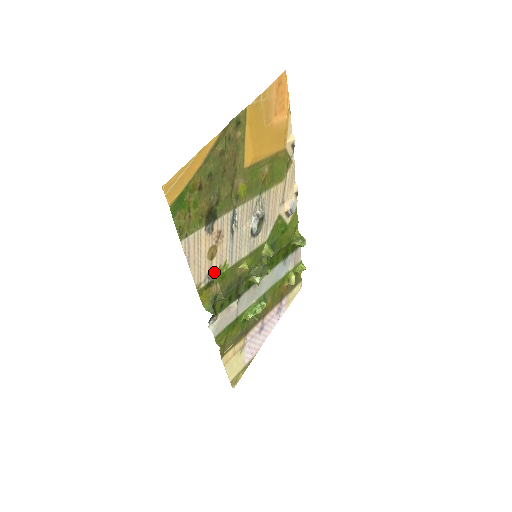
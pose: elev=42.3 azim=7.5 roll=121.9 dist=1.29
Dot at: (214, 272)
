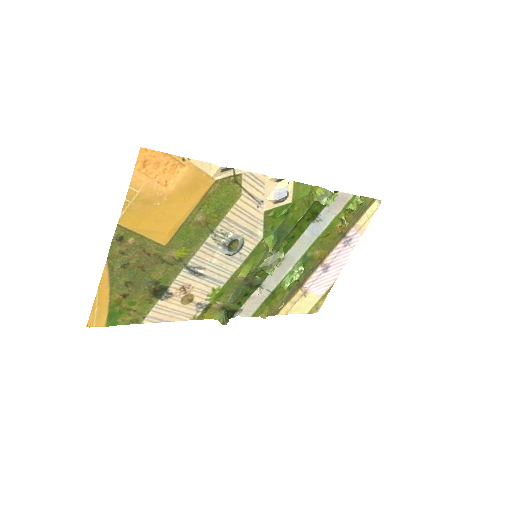
Dot at: (205, 301)
